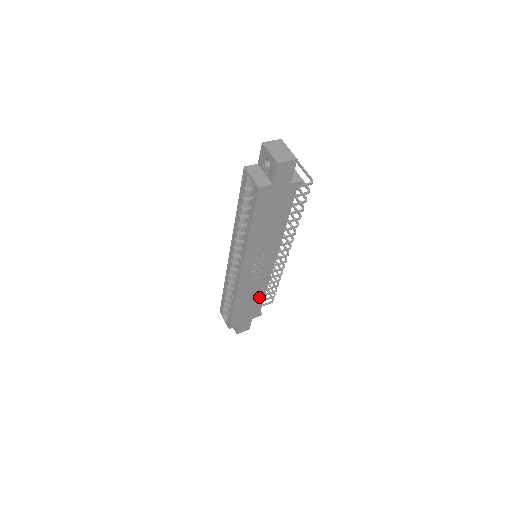
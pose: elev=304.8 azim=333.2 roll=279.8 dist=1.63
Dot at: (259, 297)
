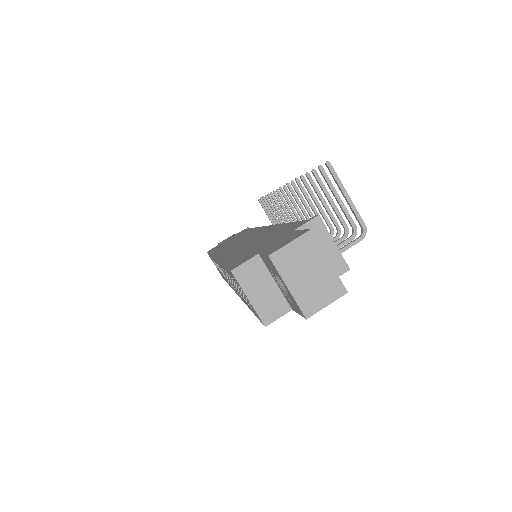
Dot at: occluded
